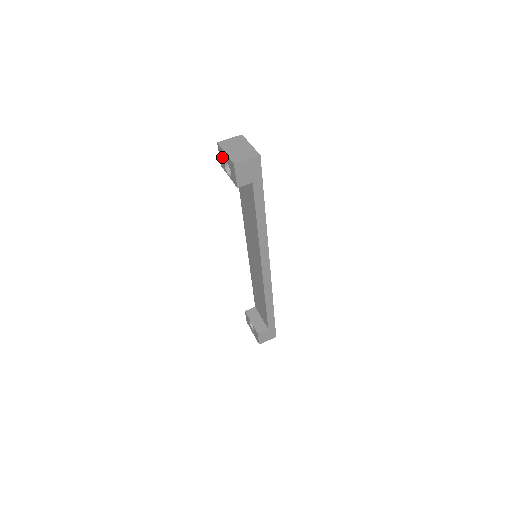
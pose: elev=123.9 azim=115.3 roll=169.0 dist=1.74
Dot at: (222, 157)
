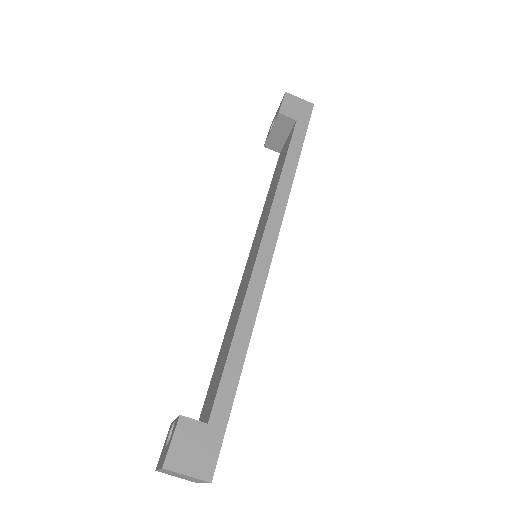
Dot at: (167, 447)
